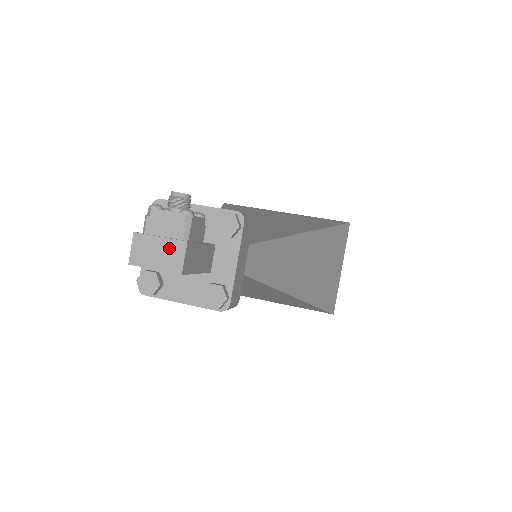
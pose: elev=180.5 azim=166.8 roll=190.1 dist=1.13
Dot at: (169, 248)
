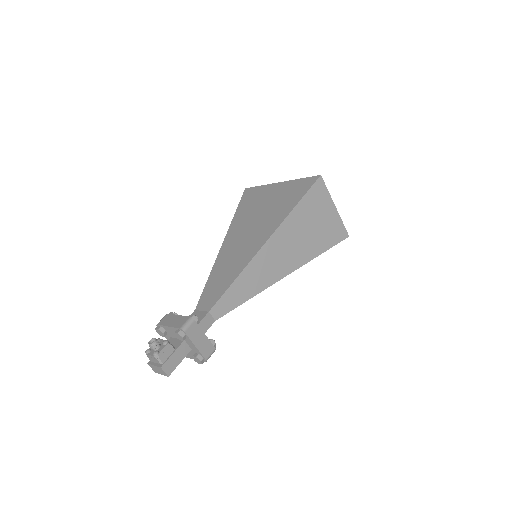
Dot at: (159, 369)
